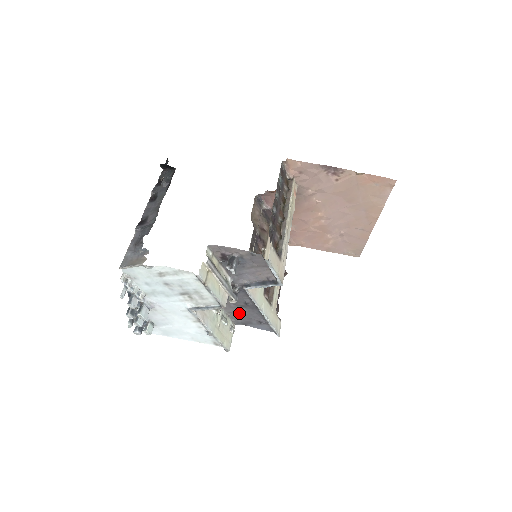
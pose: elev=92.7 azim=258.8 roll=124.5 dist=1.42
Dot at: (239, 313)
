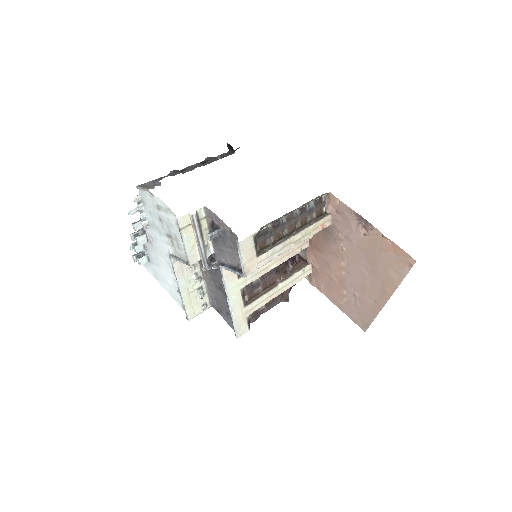
Dot at: (216, 295)
